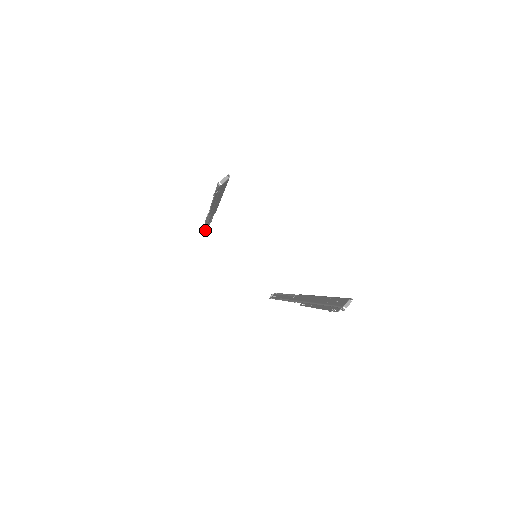
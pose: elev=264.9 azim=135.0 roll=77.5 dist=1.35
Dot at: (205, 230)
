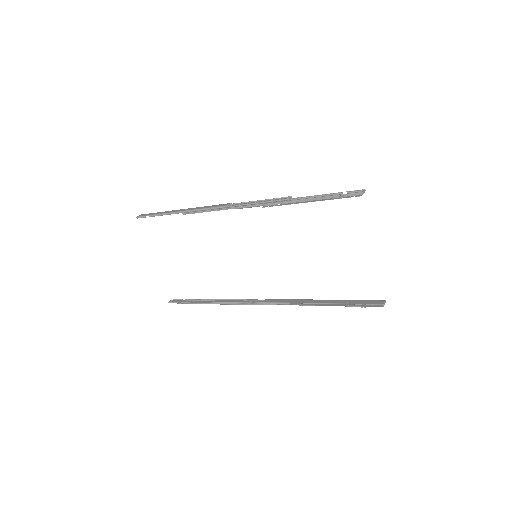
Dot at: occluded
